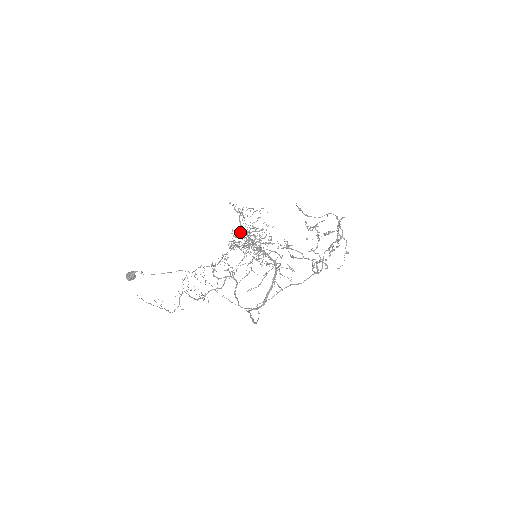
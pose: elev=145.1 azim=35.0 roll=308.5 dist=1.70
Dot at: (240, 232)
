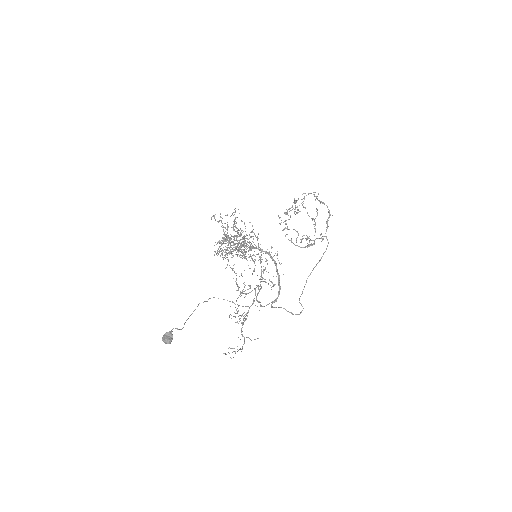
Dot at: (230, 240)
